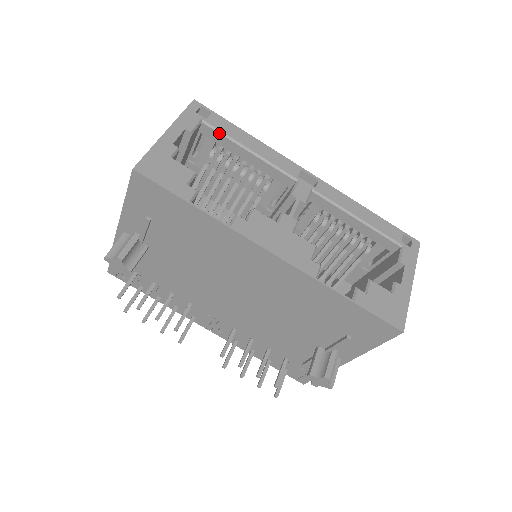
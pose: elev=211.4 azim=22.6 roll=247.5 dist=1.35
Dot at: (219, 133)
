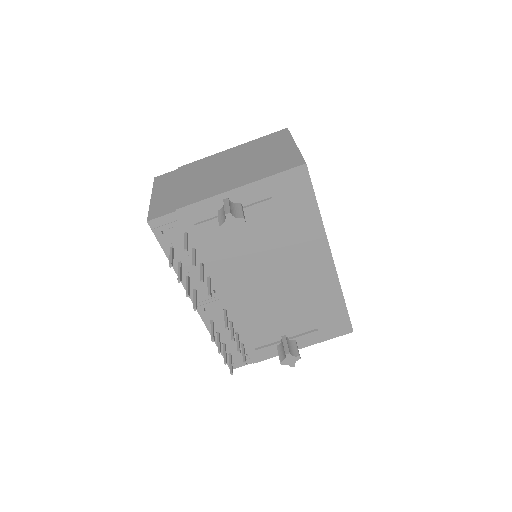
Dot at: occluded
